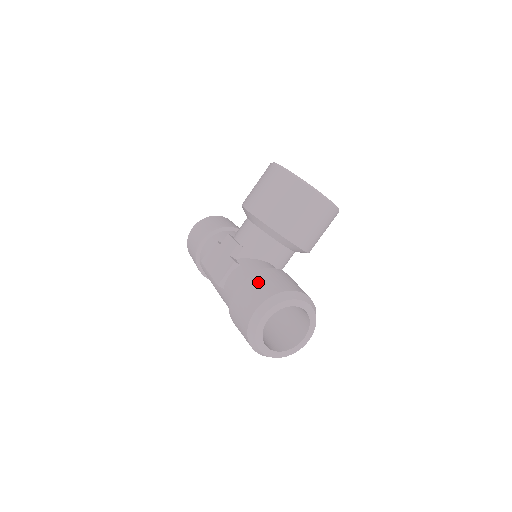
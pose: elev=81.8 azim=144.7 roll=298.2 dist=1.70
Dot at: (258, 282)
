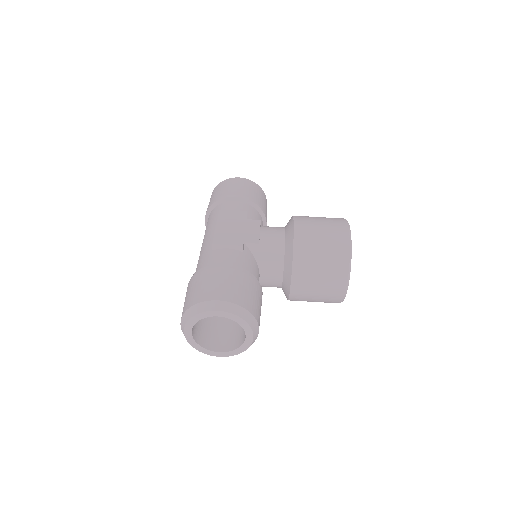
Dot at: (243, 283)
